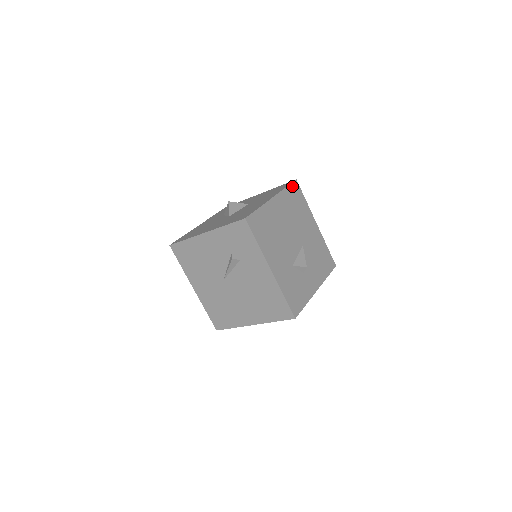
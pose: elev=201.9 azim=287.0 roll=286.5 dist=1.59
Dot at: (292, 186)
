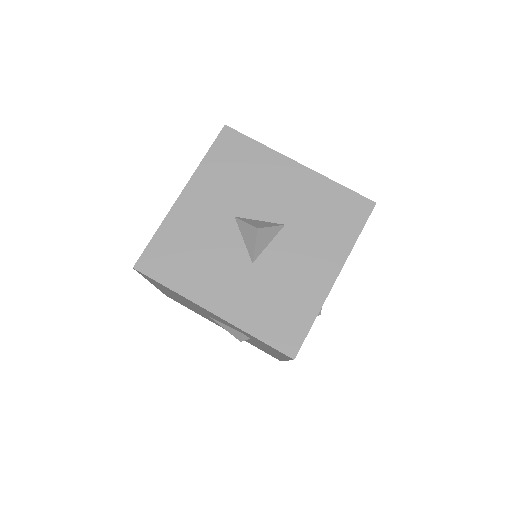
Dot at: occluded
